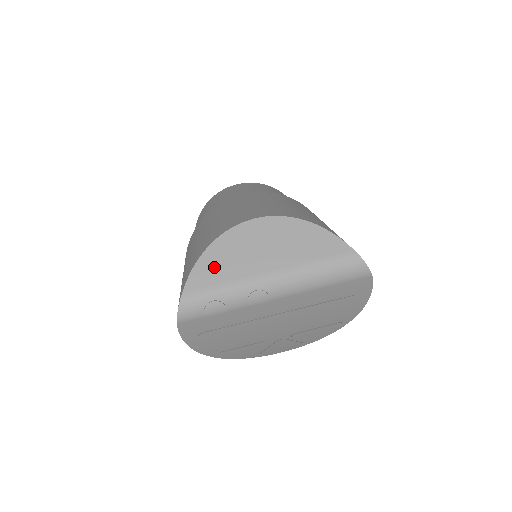
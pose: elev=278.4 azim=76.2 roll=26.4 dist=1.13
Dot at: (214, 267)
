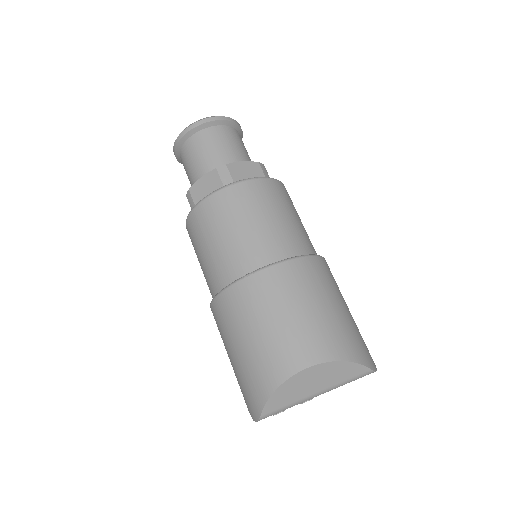
Dot at: (280, 400)
